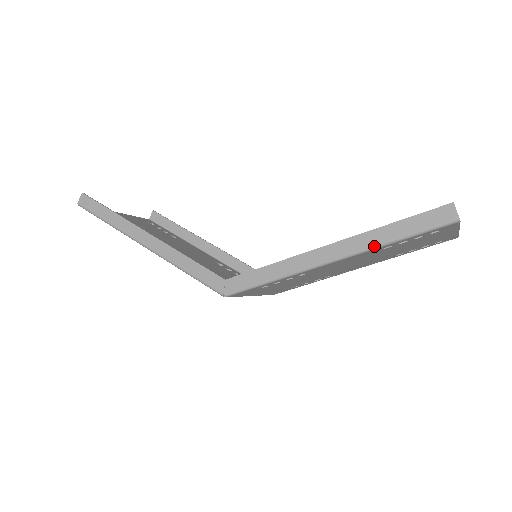
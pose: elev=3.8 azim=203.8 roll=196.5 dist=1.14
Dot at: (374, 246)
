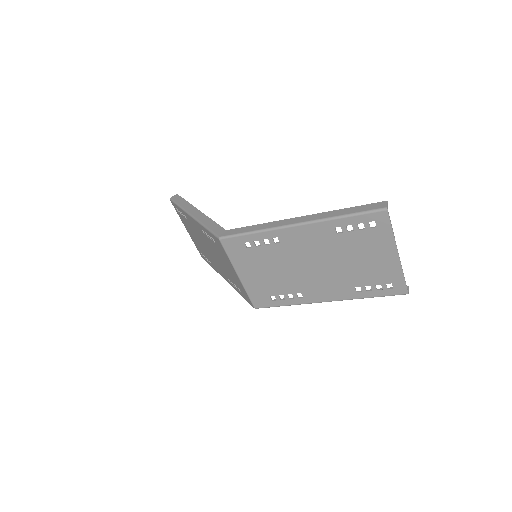
Dot at: (328, 218)
